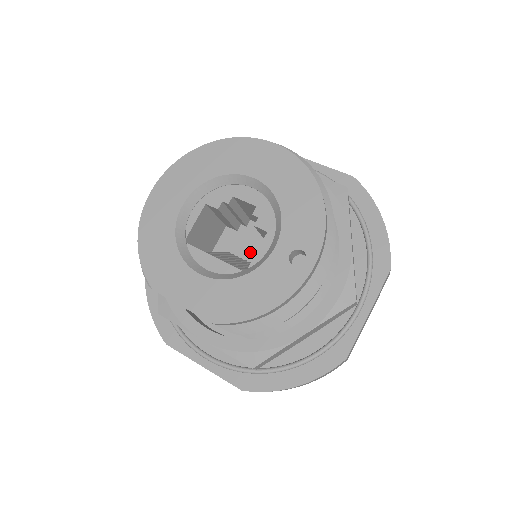
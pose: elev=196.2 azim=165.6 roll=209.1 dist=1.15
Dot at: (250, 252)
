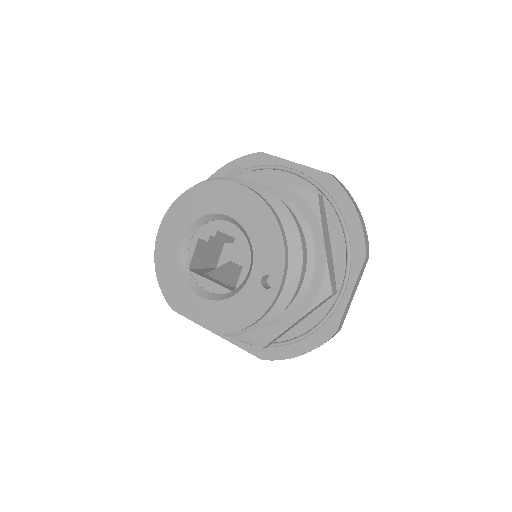
Dot at: occluded
